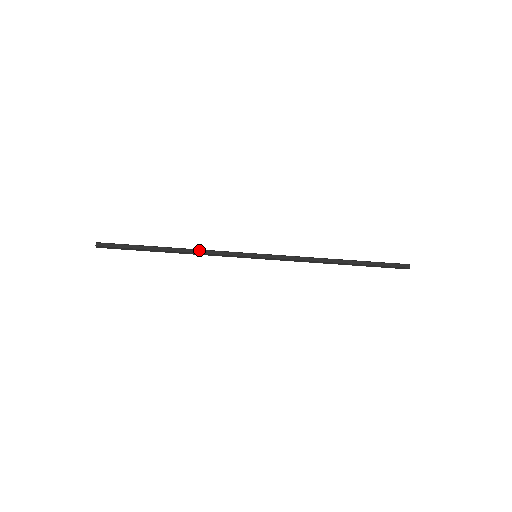
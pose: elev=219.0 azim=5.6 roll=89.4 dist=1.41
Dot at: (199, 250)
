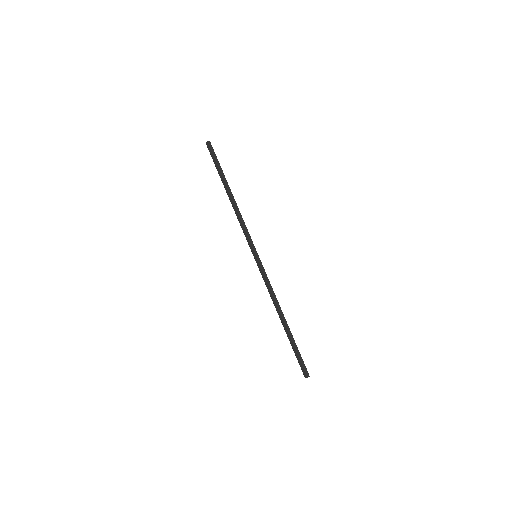
Dot at: (240, 213)
